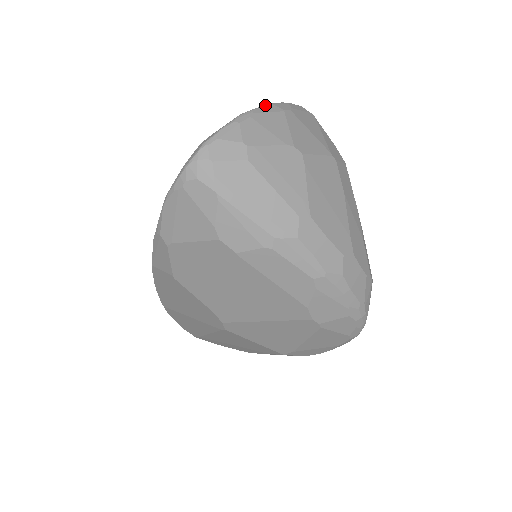
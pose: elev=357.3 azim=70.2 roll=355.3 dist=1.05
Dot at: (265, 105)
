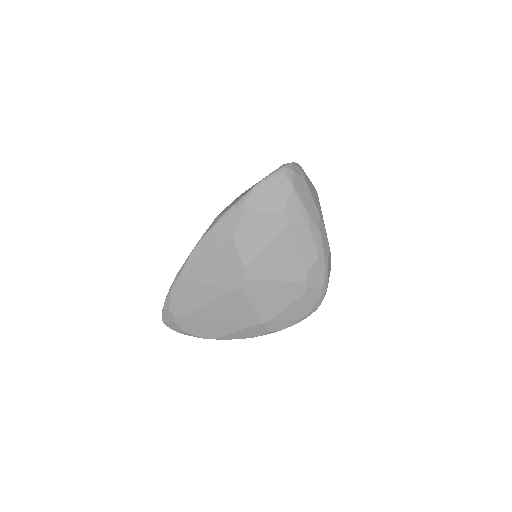
Dot at: occluded
